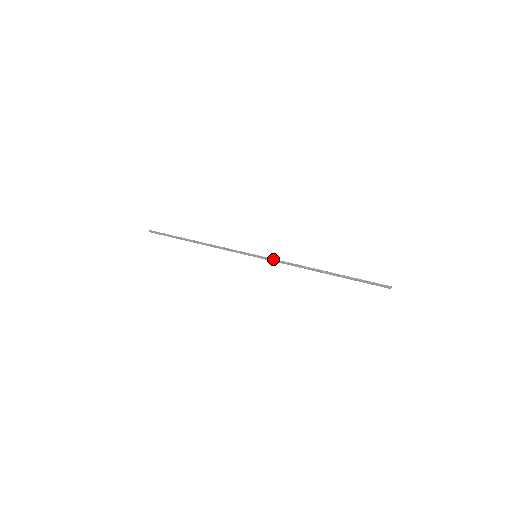
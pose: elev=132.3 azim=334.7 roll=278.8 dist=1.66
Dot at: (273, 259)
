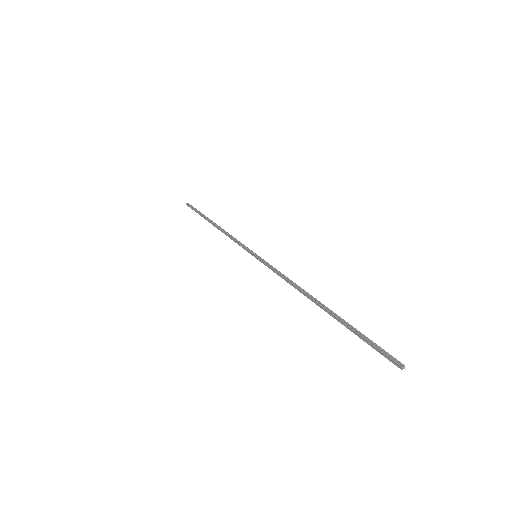
Dot at: (270, 265)
